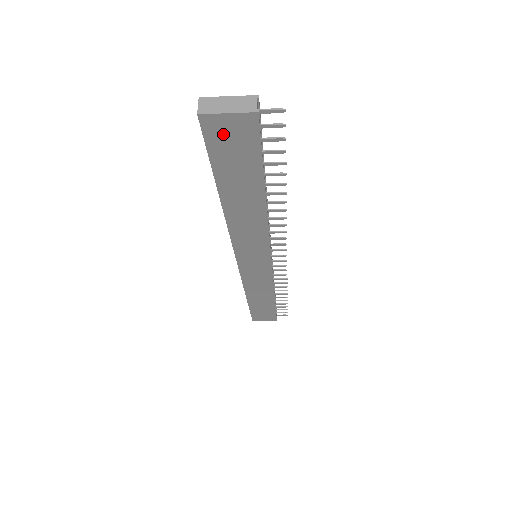
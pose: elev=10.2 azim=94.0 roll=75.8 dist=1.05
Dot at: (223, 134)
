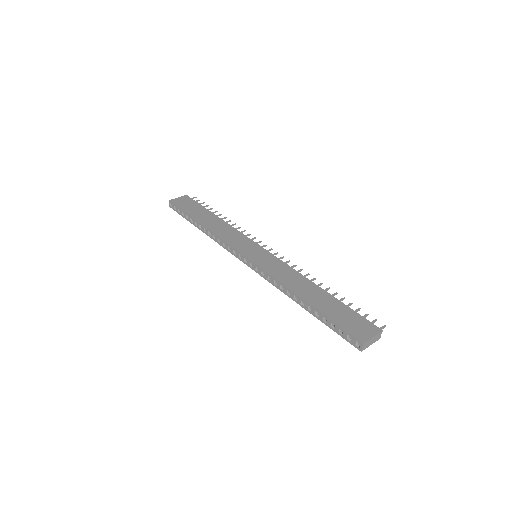
Dot at: occluded
